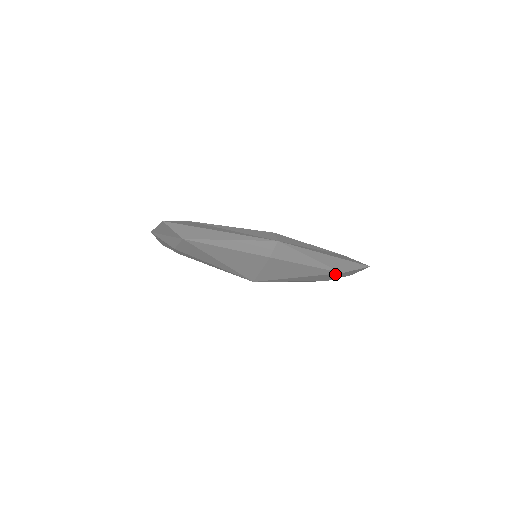
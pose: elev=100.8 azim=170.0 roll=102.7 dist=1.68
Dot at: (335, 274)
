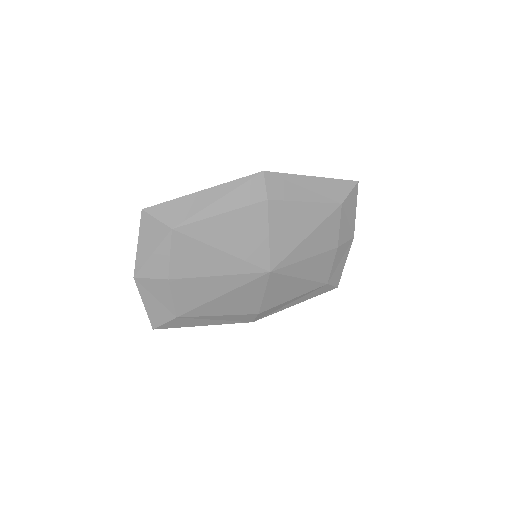
Dot at: (337, 212)
